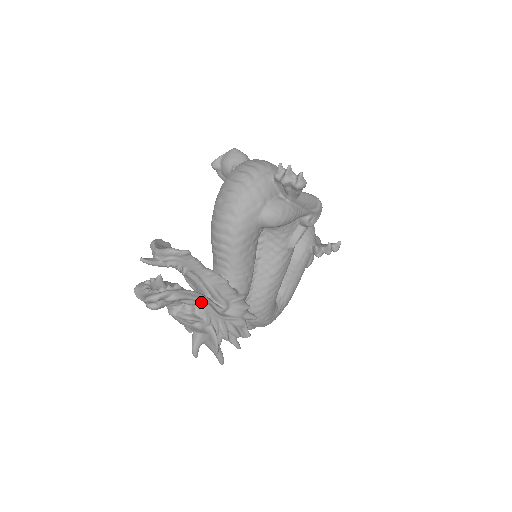
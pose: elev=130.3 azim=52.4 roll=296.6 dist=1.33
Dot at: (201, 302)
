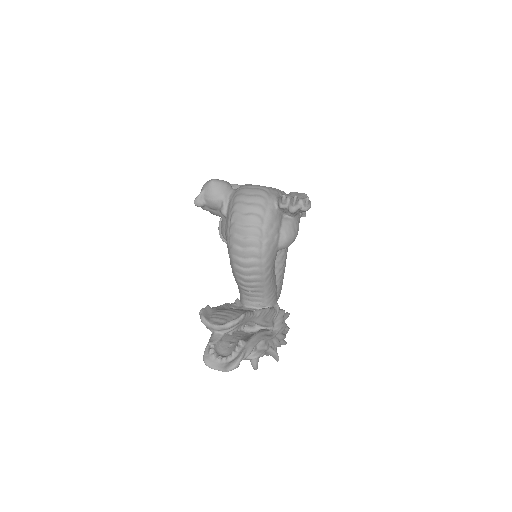
Dot at: (261, 340)
